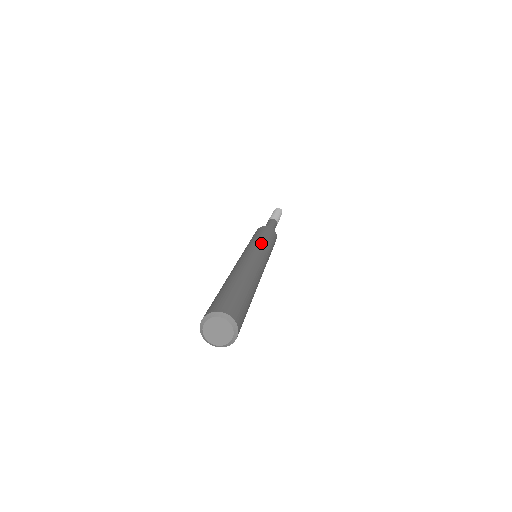
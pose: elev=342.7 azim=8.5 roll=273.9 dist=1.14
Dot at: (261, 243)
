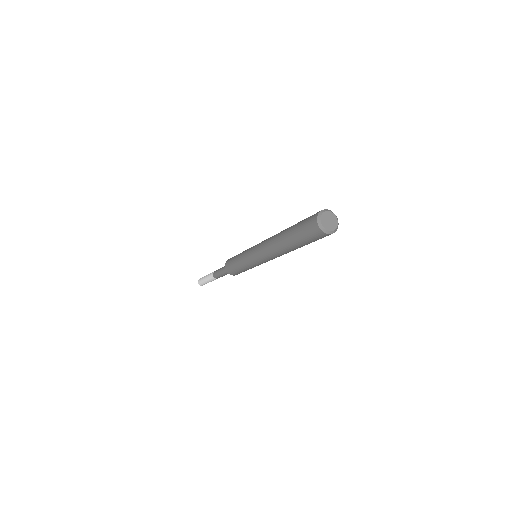
Dot at: occluded
